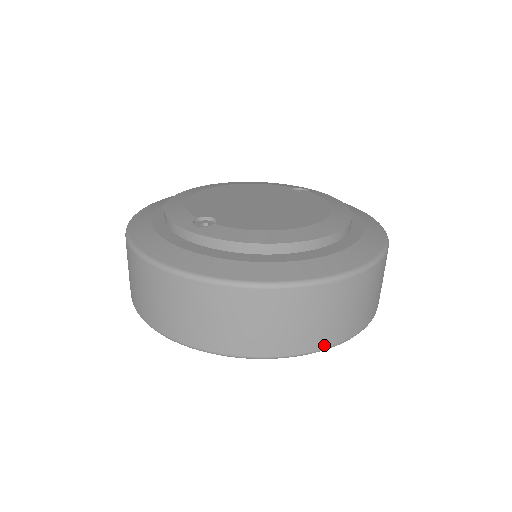
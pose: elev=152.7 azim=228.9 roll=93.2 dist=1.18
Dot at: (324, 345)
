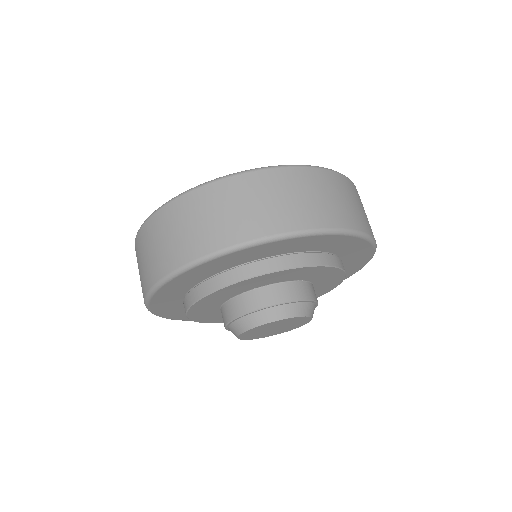
Dot at: occluded
